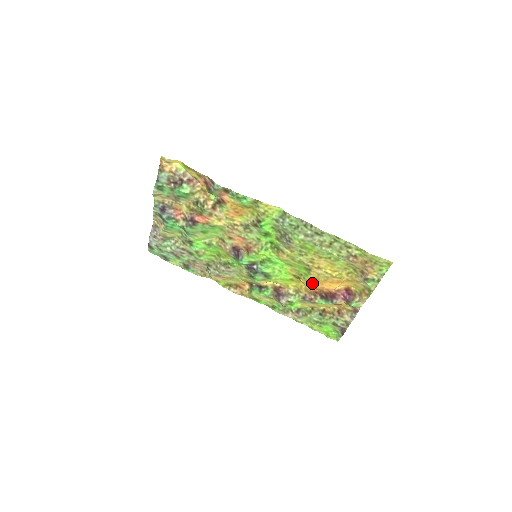
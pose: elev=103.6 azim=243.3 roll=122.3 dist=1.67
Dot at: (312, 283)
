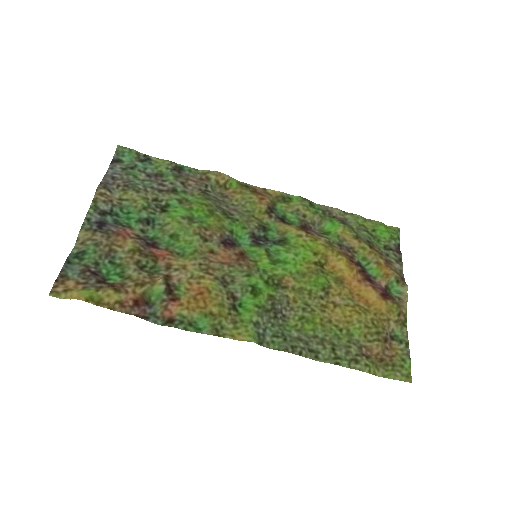
Dot at: (340, 273)
